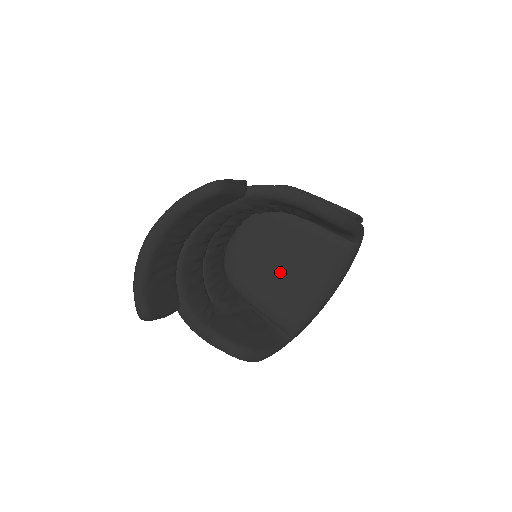
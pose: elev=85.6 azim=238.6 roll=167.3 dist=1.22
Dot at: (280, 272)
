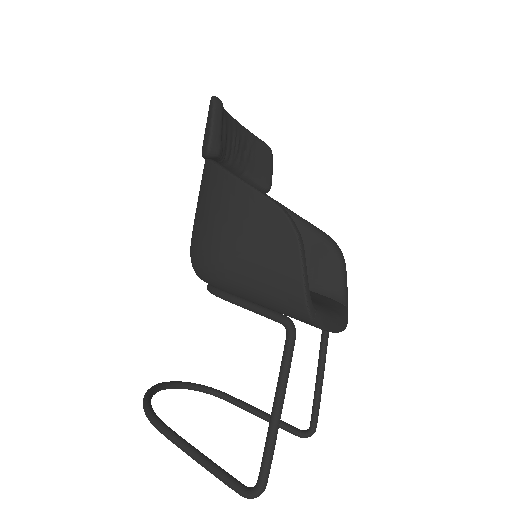
Dot at: occluded
